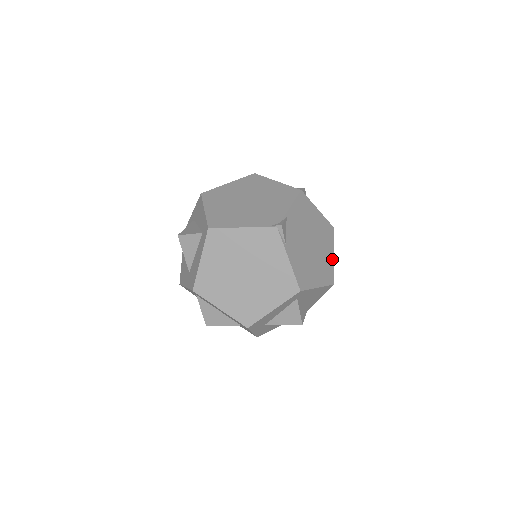
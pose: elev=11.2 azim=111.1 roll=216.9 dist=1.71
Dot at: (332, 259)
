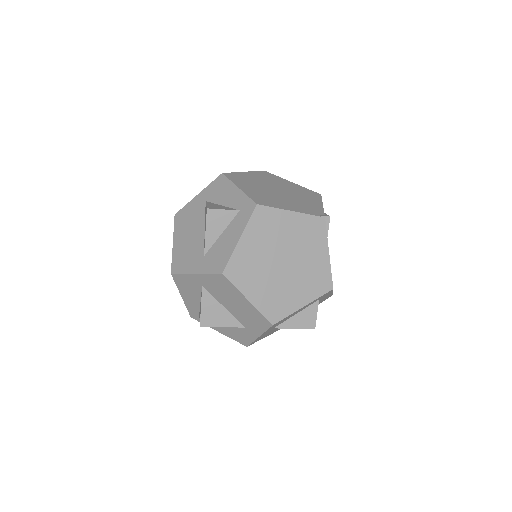
Dot at: occluded
